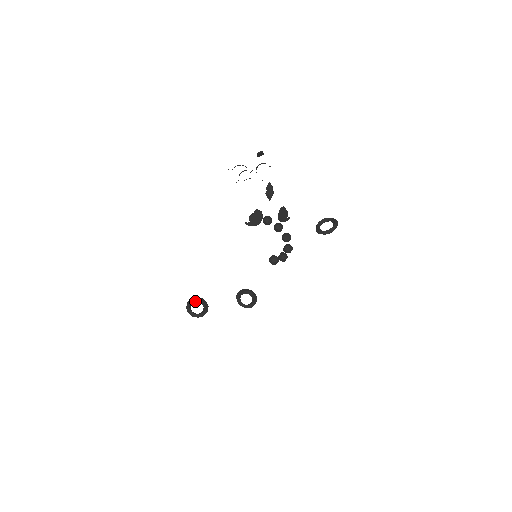
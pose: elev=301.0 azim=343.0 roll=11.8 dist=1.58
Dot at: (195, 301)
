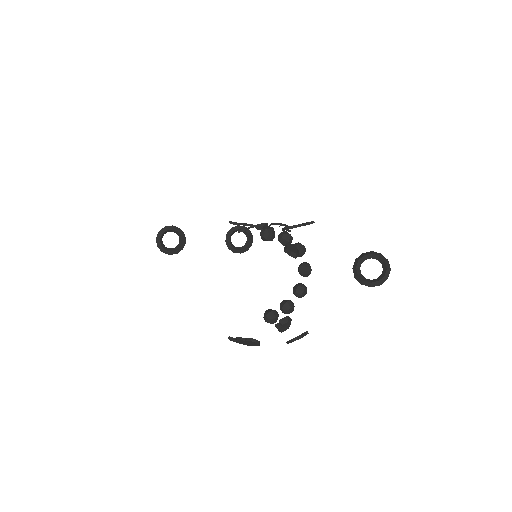
Dot at: (170, 230)
